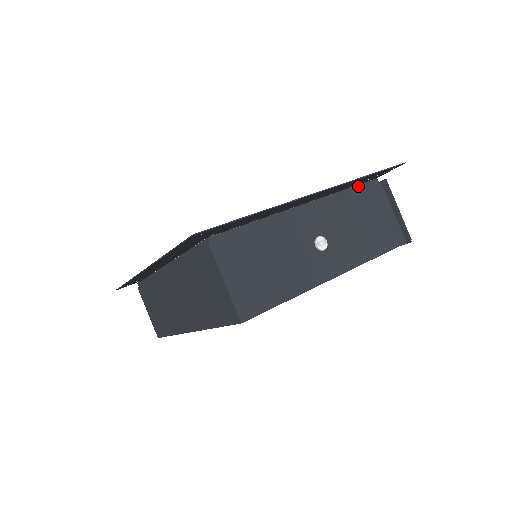
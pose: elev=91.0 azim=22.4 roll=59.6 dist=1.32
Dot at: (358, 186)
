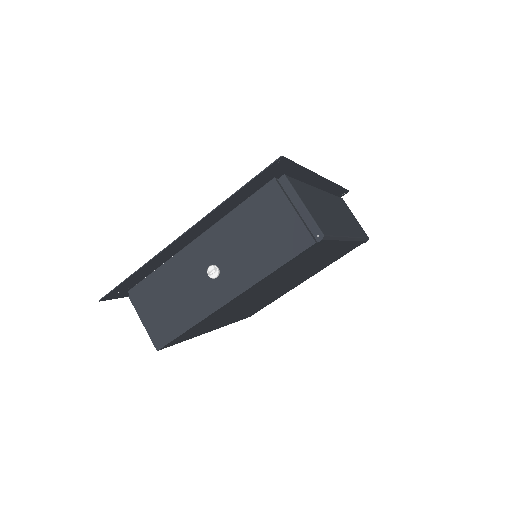
Dot at: (251, 197)
